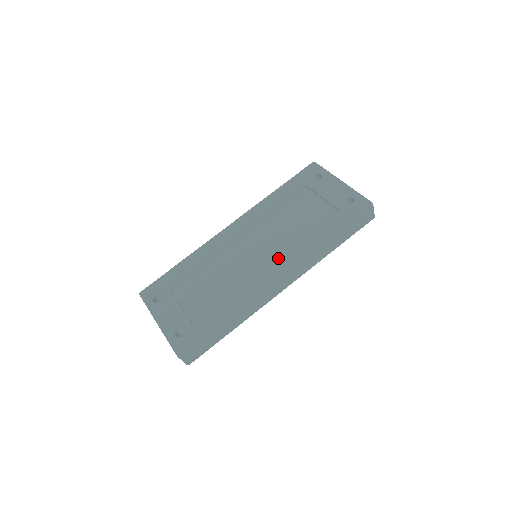
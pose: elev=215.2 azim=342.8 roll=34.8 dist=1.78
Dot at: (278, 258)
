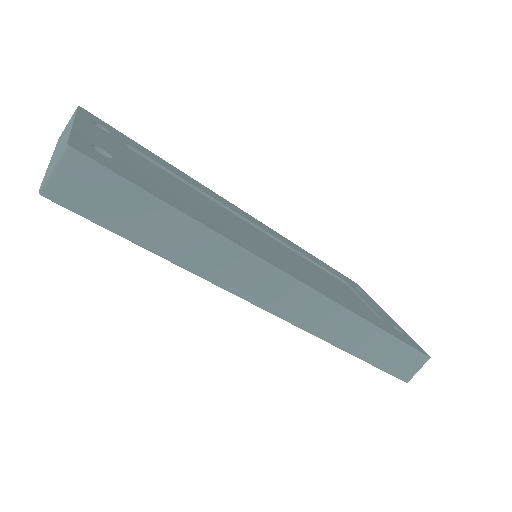
Dot at: (301, 272)
